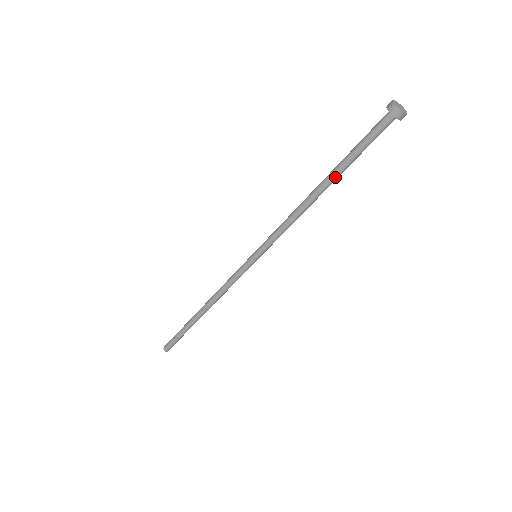
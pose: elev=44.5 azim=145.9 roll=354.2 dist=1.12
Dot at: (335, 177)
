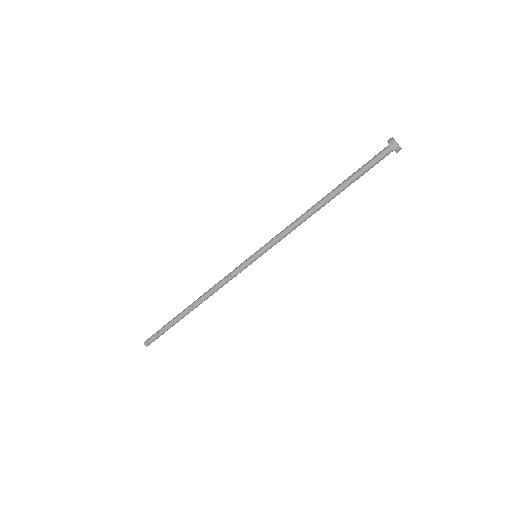
Dot at: (339, 193)
